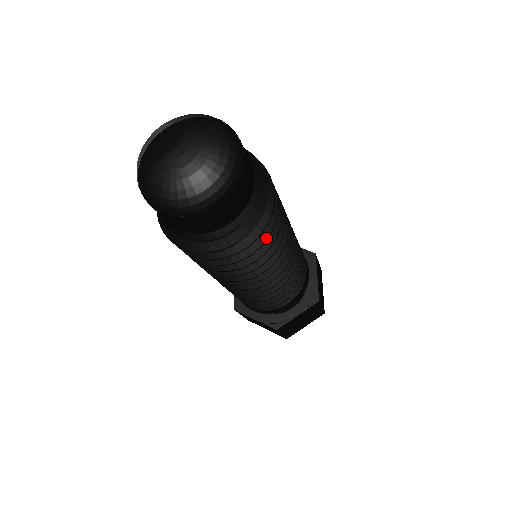
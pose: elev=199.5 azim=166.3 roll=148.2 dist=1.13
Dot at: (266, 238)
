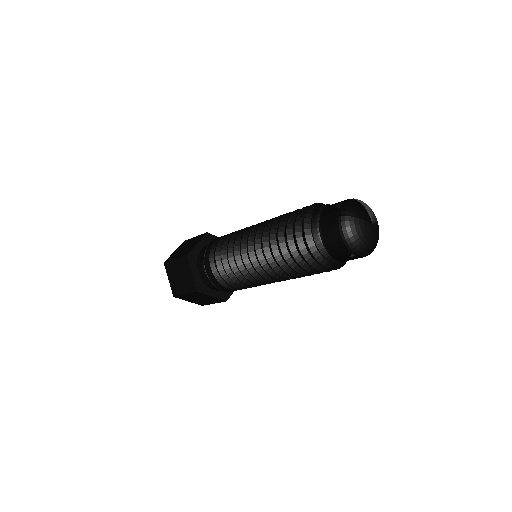
Dot at: (318, 273)
